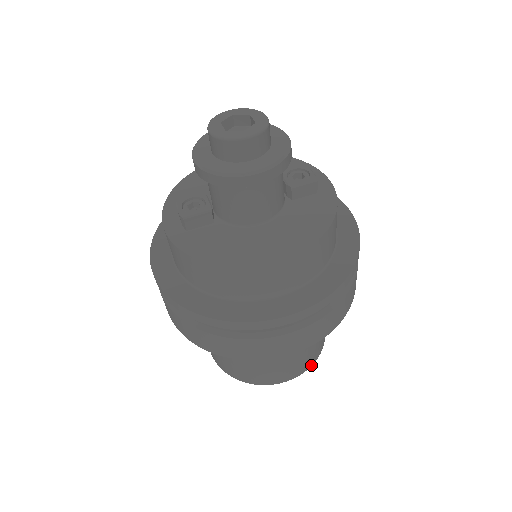
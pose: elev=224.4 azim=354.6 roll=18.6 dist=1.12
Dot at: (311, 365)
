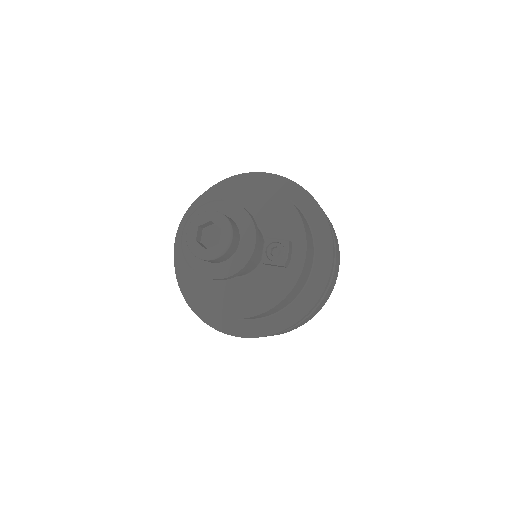
Dot at: occluded
